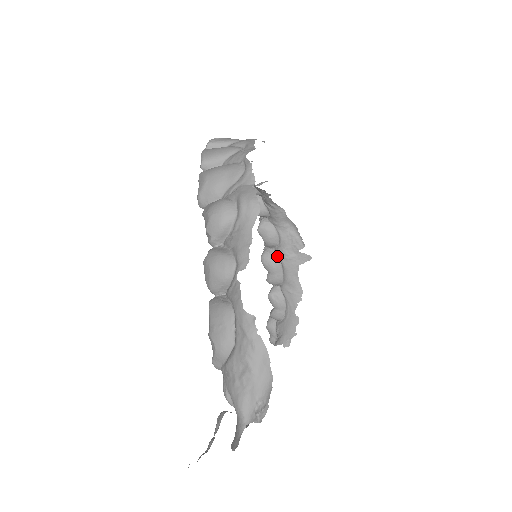
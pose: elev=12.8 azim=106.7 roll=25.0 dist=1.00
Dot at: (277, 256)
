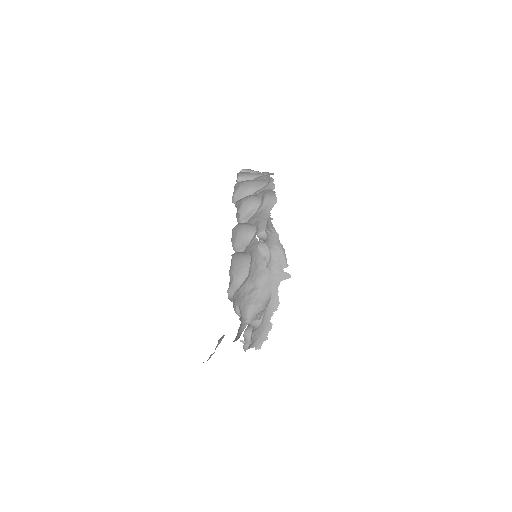
Dot at: occluded
